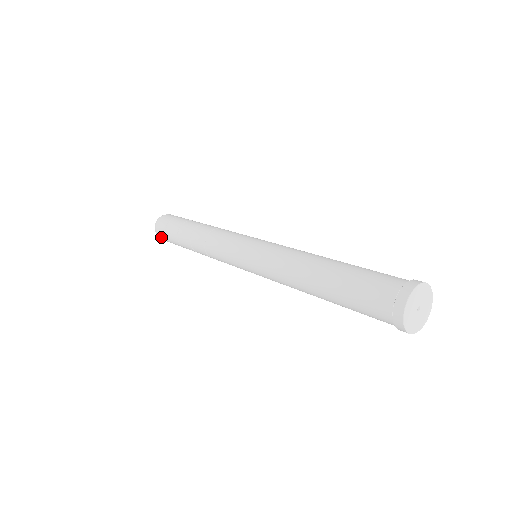
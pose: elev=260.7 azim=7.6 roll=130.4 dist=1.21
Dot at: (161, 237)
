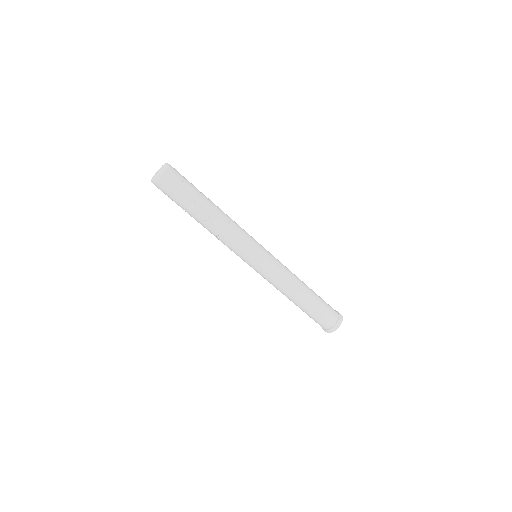
Dot at: (159, 188)
